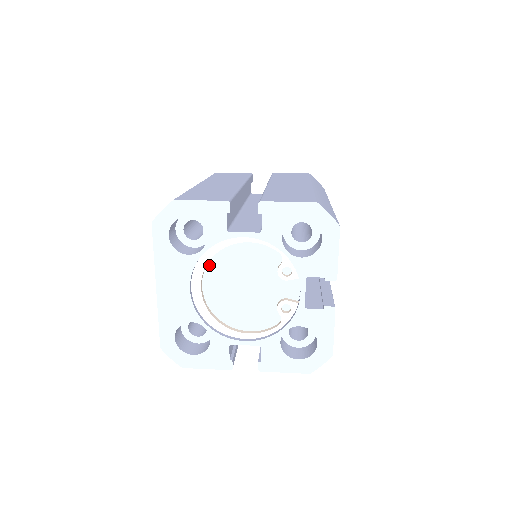
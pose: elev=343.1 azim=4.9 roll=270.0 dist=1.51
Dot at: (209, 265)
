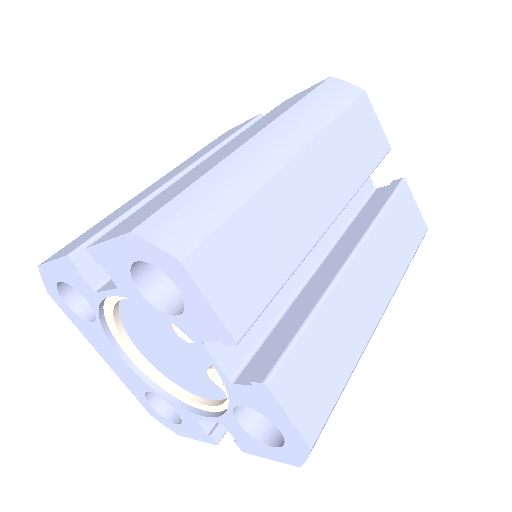
Dot at: (125, 326)
